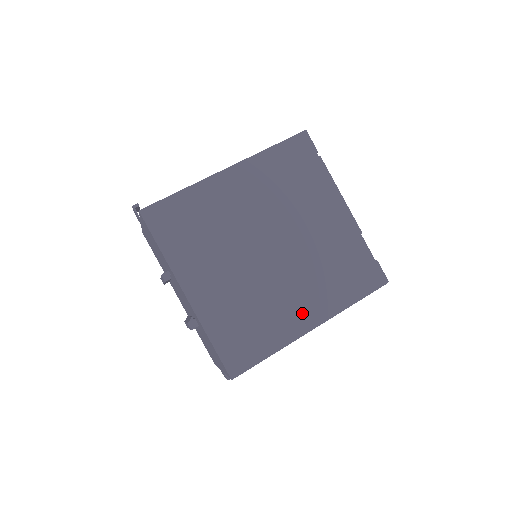
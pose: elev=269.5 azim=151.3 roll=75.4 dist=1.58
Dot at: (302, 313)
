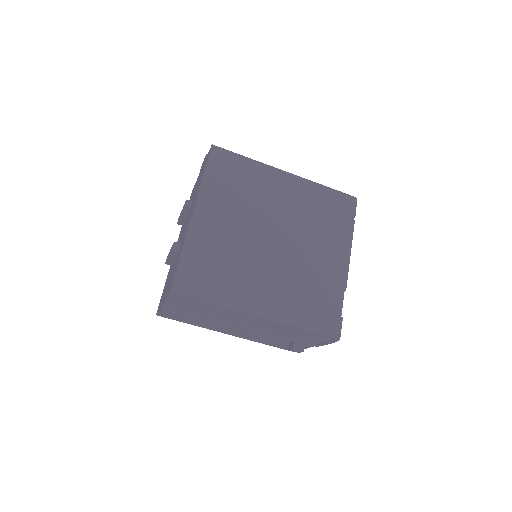
Dot at: (259, 298)
